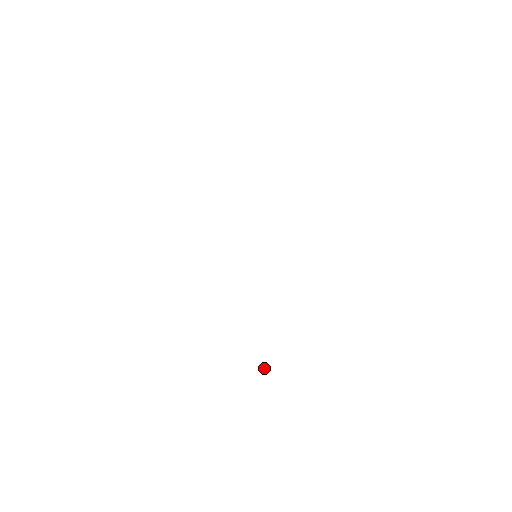
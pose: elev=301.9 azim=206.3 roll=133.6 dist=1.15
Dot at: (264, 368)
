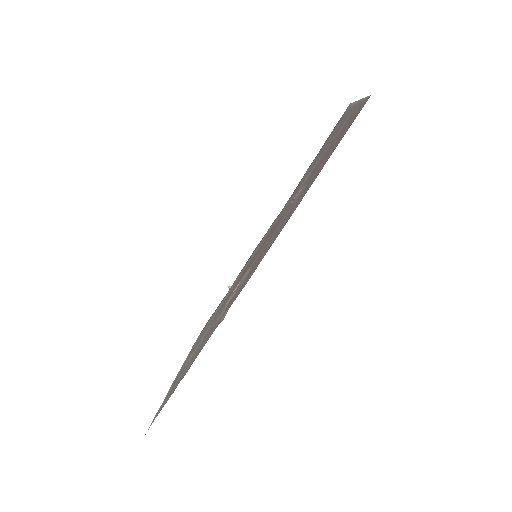
Dot at: (229, 287)
